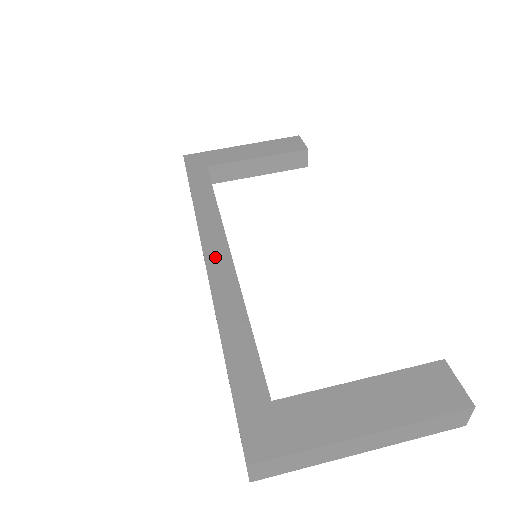
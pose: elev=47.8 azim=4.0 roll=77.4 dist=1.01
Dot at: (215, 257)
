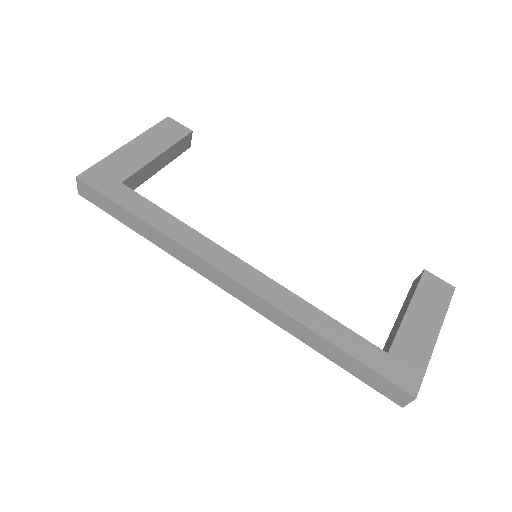
Dot at: (242, 275)
